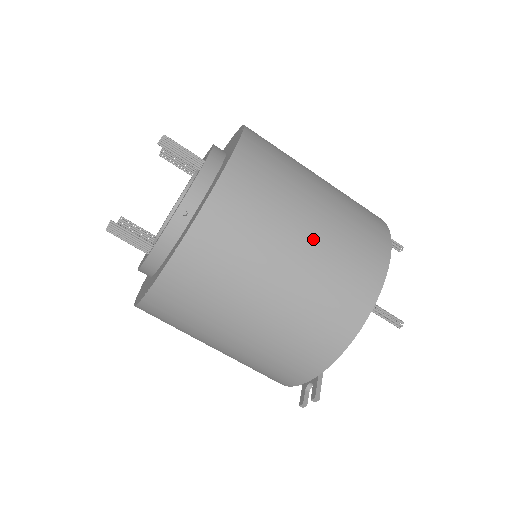
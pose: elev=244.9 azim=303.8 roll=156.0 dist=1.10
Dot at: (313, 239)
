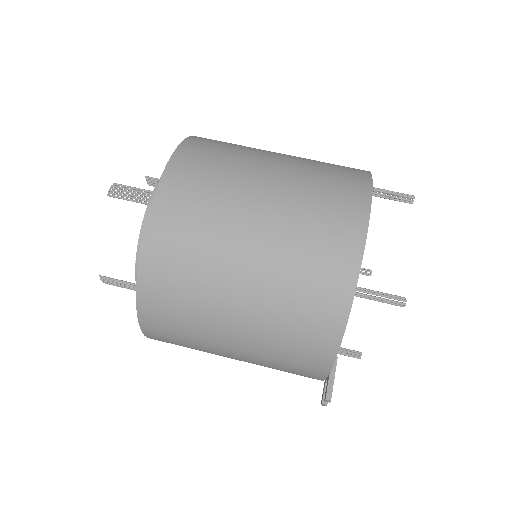
Dot at: (261, 246)
